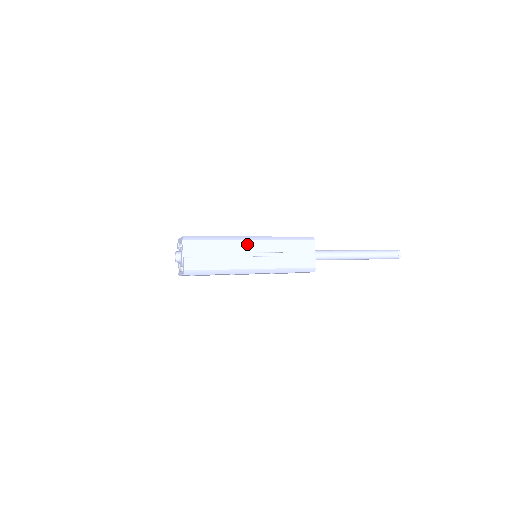
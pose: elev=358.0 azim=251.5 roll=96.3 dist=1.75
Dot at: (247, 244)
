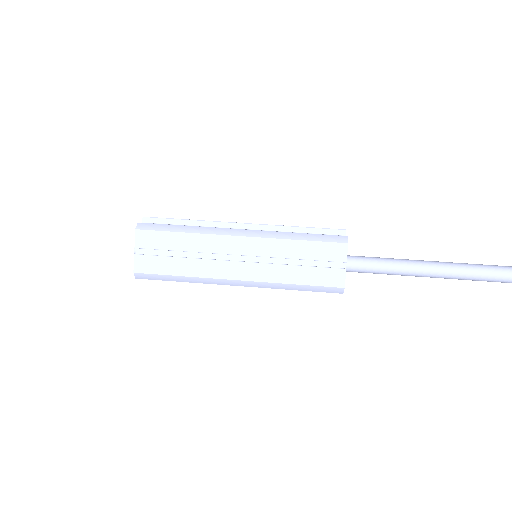
Dot at: (230, 284)
